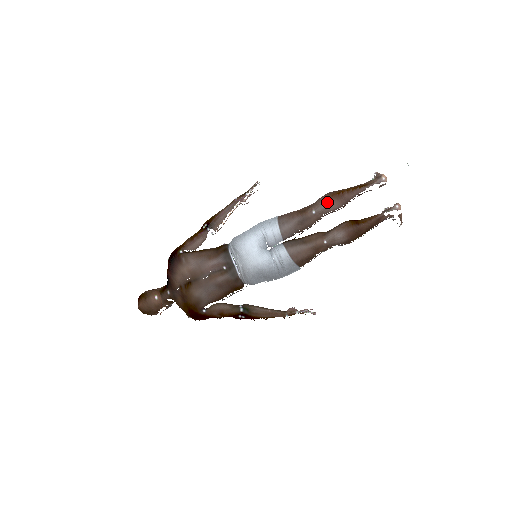
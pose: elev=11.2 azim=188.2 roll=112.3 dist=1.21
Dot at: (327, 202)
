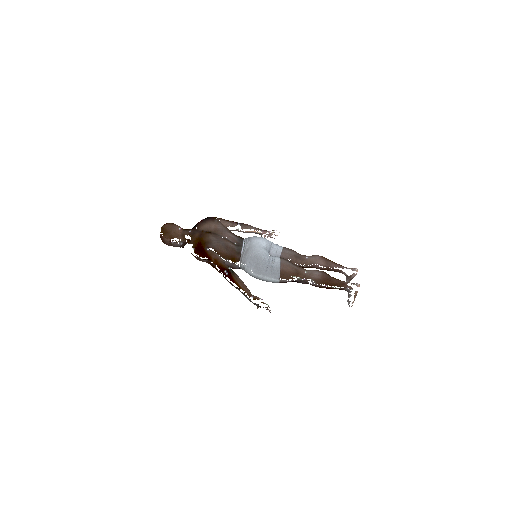
Dot at: (318, 257)
